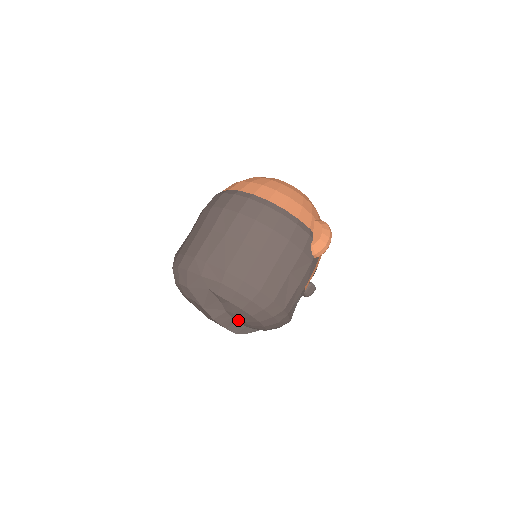
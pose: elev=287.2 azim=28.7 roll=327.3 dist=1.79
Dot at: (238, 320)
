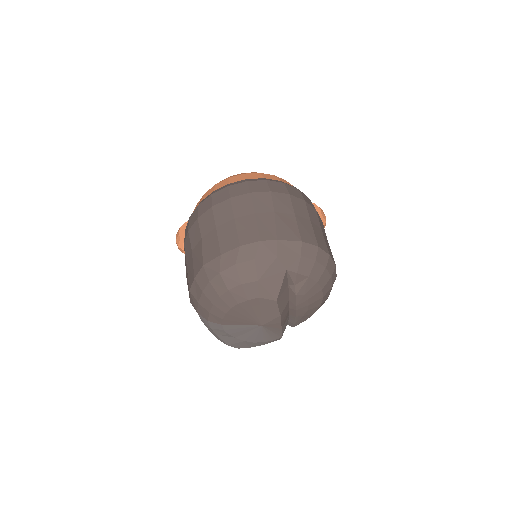
Dot at: (301, 307)
